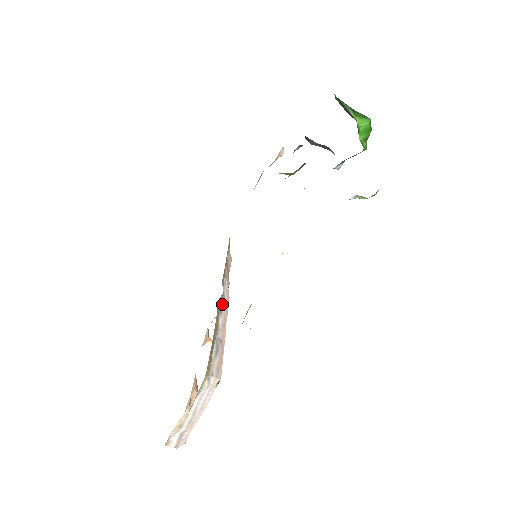
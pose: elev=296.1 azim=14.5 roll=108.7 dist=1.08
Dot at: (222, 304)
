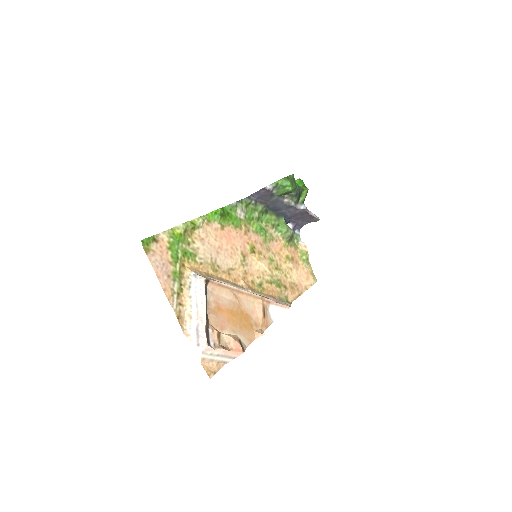
Dot at: occluded
